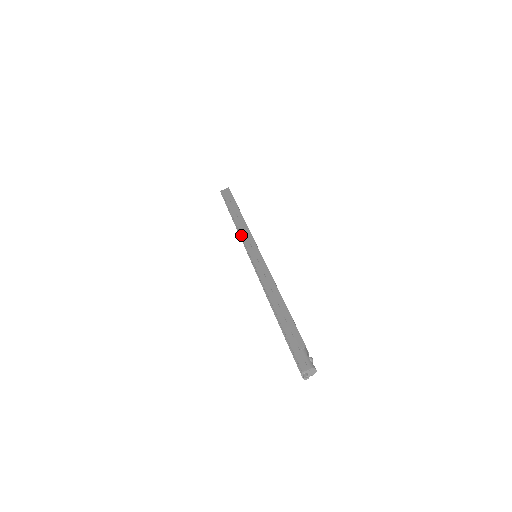
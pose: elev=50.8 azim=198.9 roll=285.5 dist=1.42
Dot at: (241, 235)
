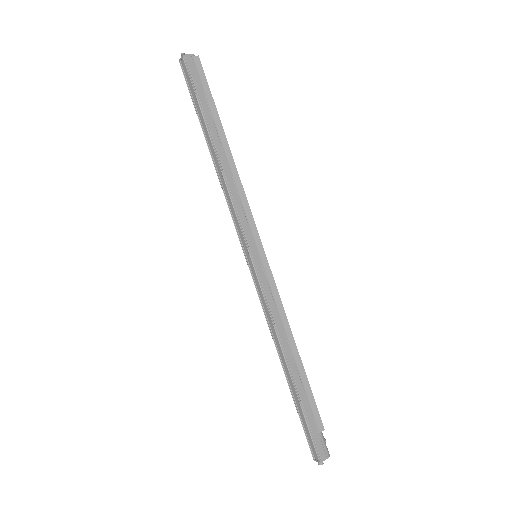
Dot at: (236, 205)
